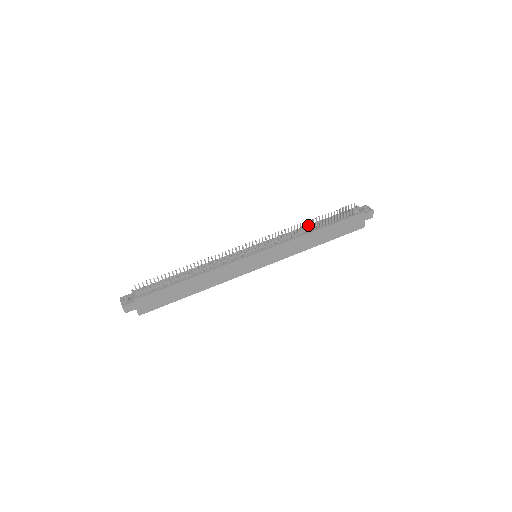
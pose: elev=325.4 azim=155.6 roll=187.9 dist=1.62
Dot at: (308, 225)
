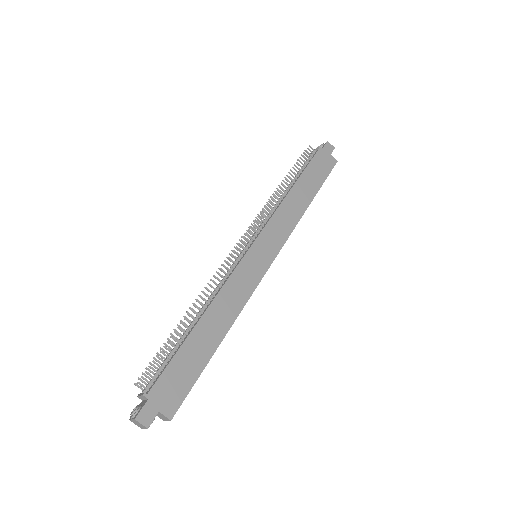
Dot at: occluded
